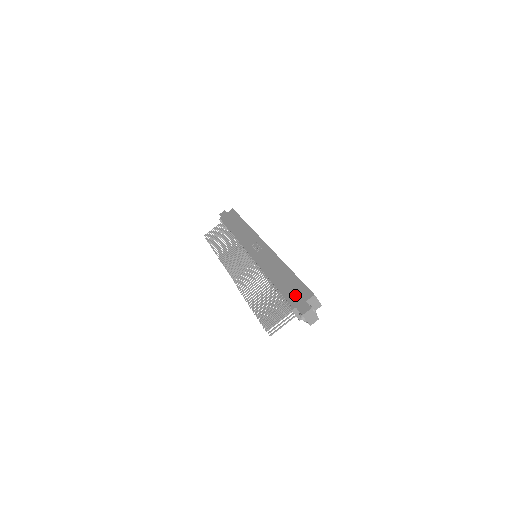
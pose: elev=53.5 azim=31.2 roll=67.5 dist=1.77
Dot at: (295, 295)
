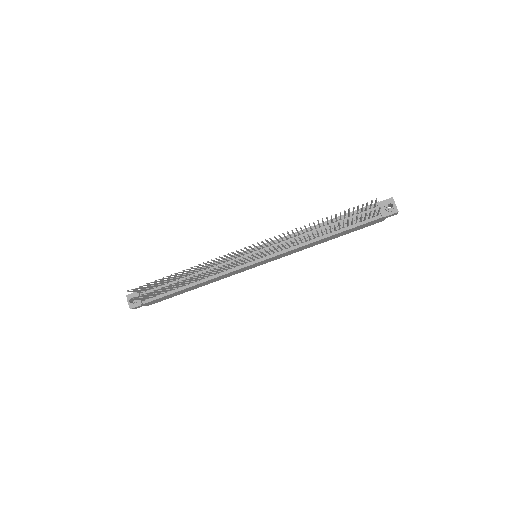
Dot at: occluded
